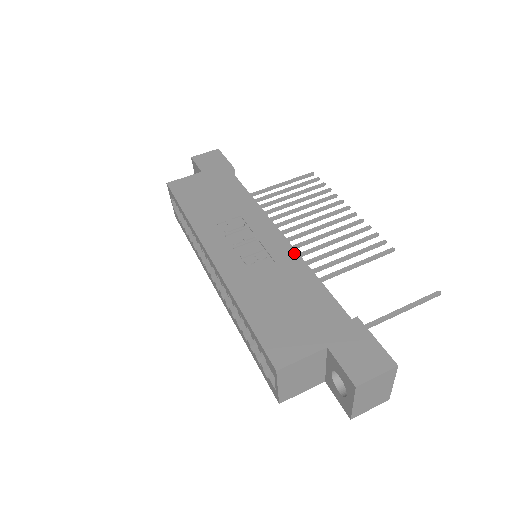
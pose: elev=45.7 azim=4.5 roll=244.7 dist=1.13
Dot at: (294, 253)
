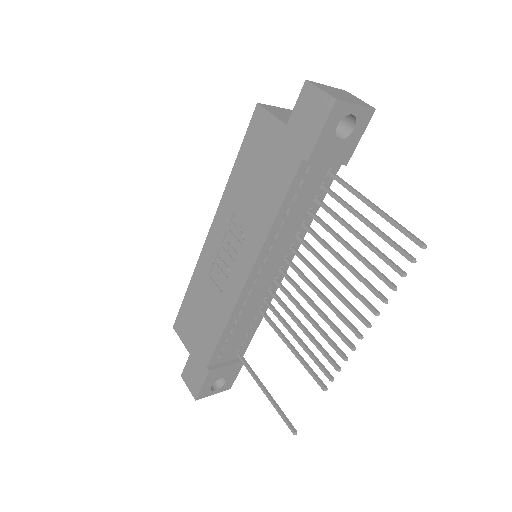
Dot at: (232, 305)
